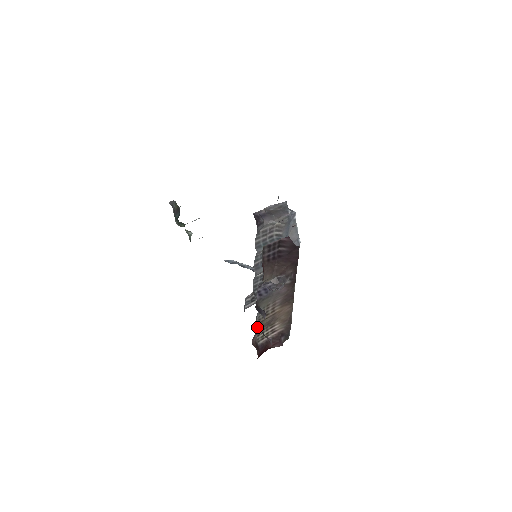
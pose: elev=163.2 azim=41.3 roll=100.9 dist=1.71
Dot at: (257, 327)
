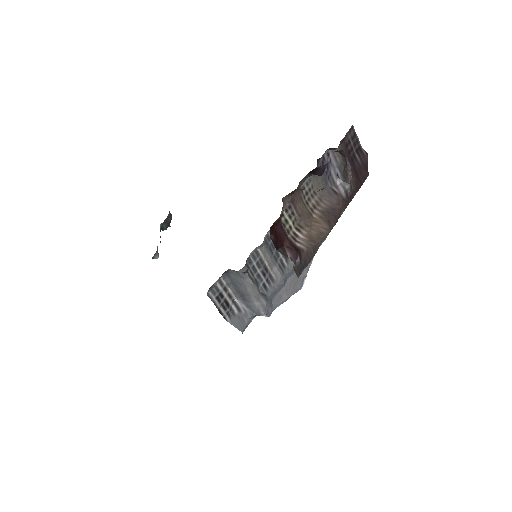
Dot at: (296, 193)
